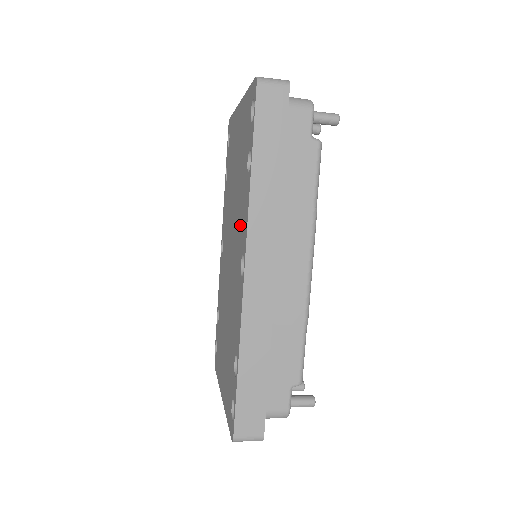
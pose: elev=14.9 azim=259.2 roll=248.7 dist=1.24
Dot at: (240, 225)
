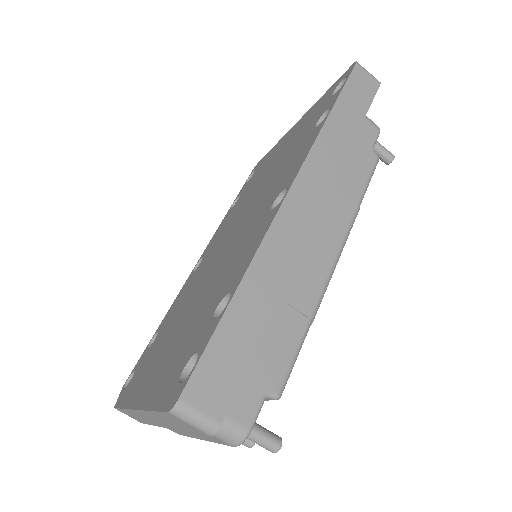
Dot at: (279, 180)
